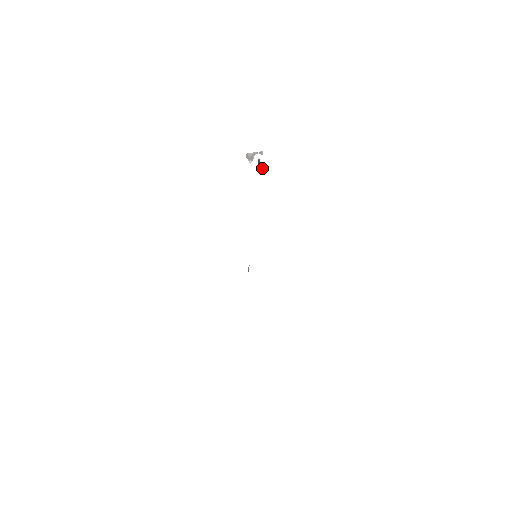
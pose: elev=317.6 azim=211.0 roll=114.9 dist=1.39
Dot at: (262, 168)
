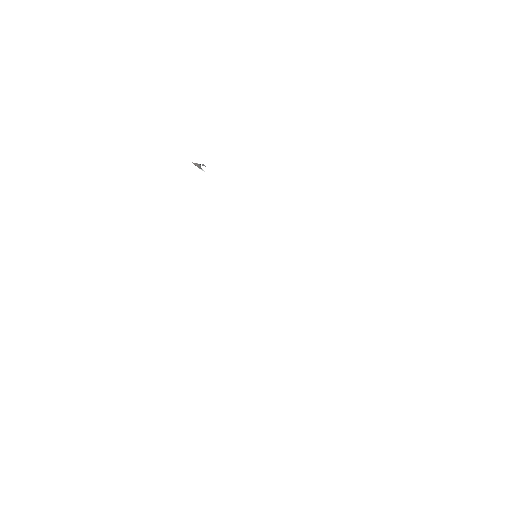
Dot at: occluded
